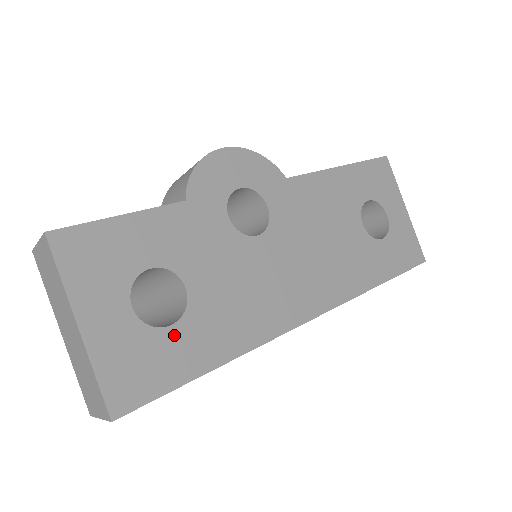
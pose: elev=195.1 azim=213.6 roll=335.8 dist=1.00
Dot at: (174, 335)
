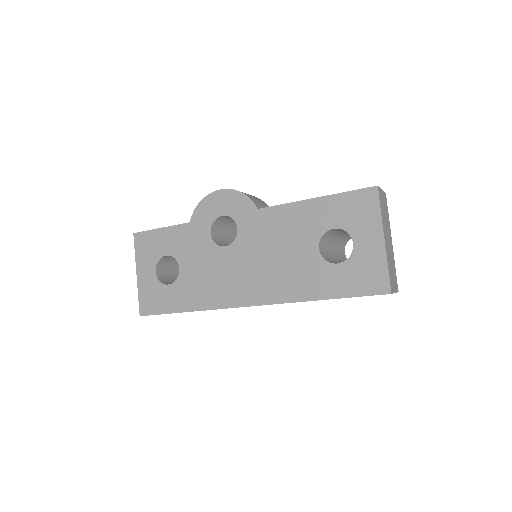
Dot at: (169, 289)
